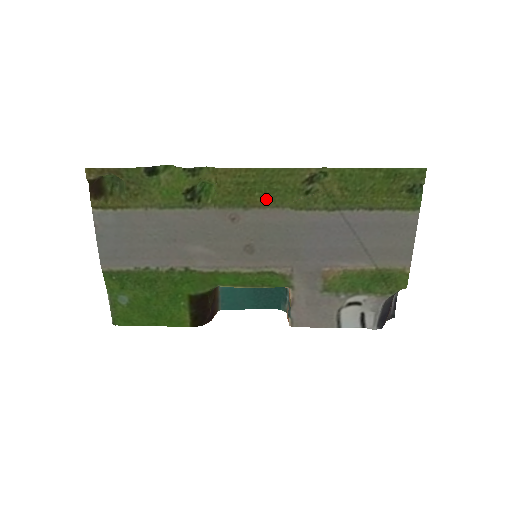
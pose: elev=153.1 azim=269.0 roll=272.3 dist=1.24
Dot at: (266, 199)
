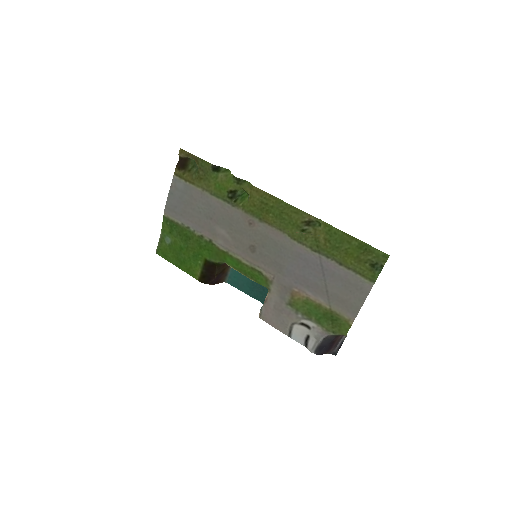
Dot at: (275, 221)
